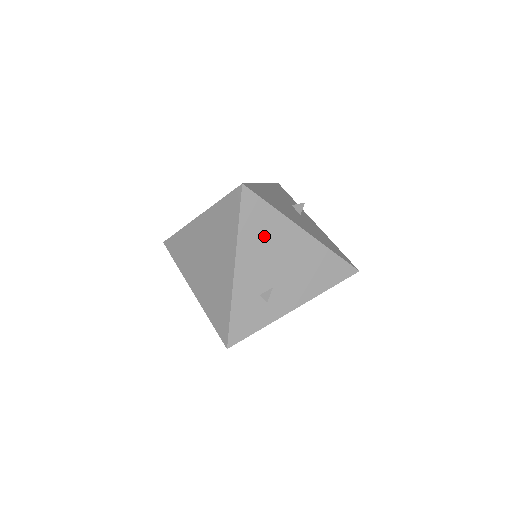
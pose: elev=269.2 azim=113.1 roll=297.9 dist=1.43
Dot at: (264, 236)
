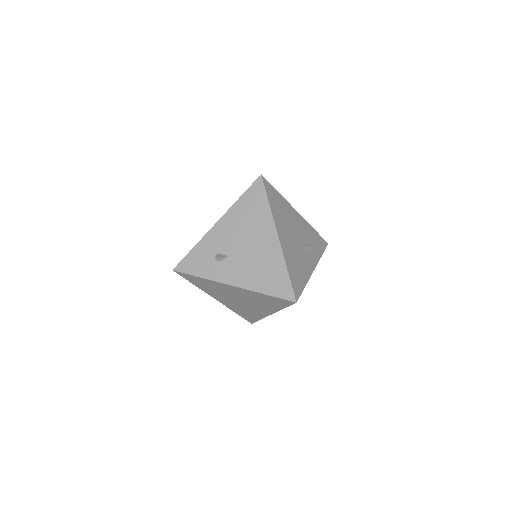
Dot at: (249, 217)
